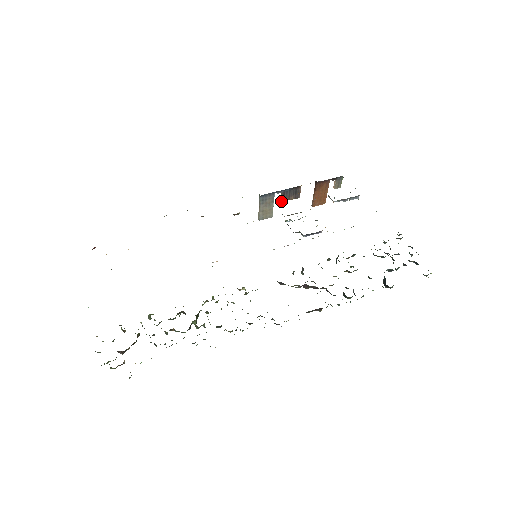
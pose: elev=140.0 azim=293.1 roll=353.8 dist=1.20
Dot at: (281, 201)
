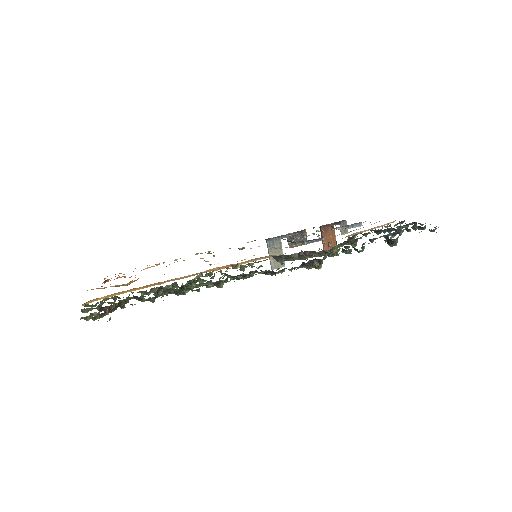
Dot at: (290, 247)
